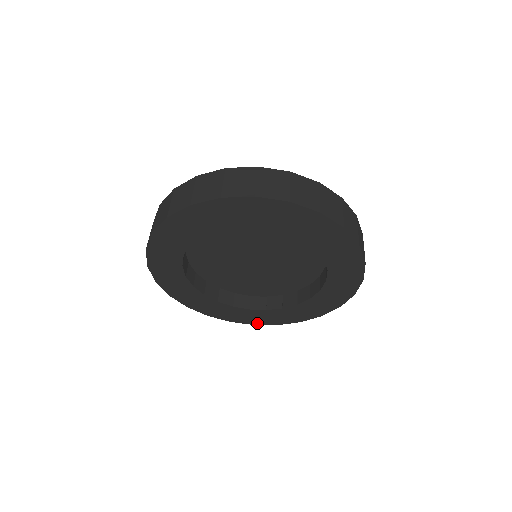
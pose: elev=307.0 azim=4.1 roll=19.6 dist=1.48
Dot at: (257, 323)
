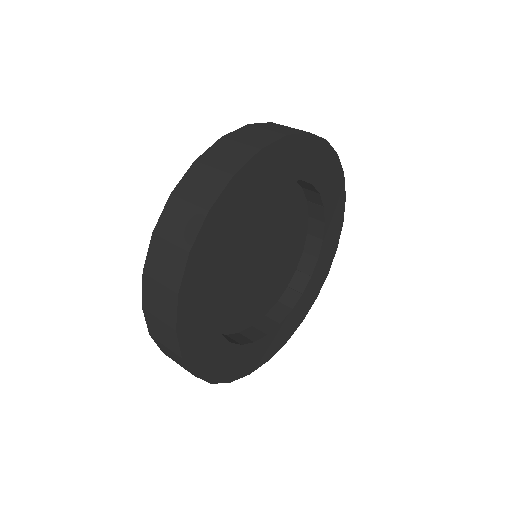
Dot at: (303, 317)
